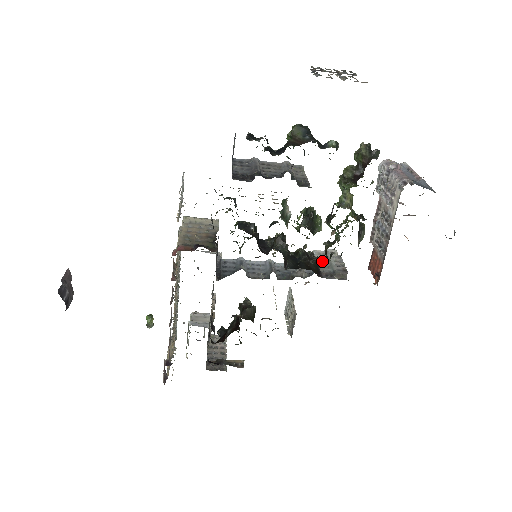
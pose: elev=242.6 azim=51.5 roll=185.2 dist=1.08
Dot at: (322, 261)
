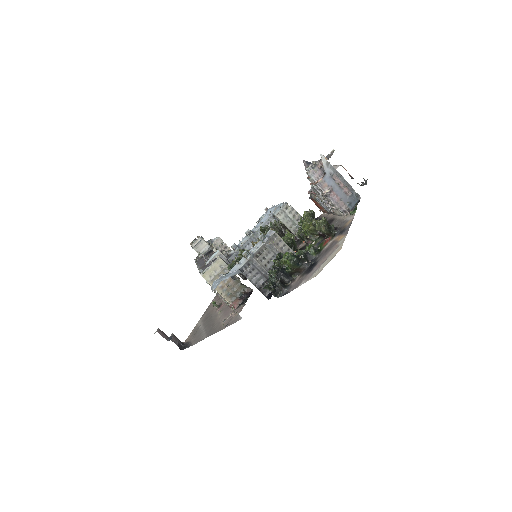
Dot at: (286, 222)
